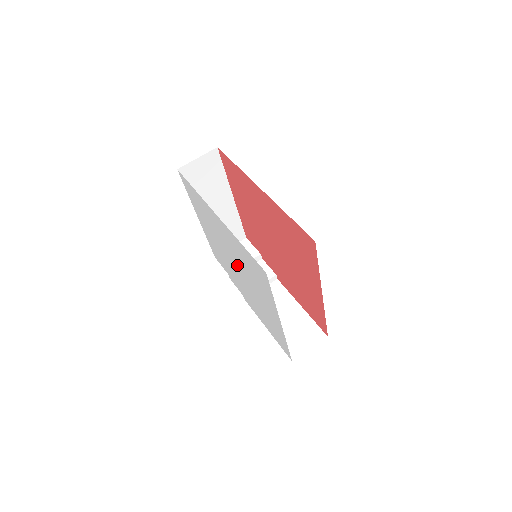
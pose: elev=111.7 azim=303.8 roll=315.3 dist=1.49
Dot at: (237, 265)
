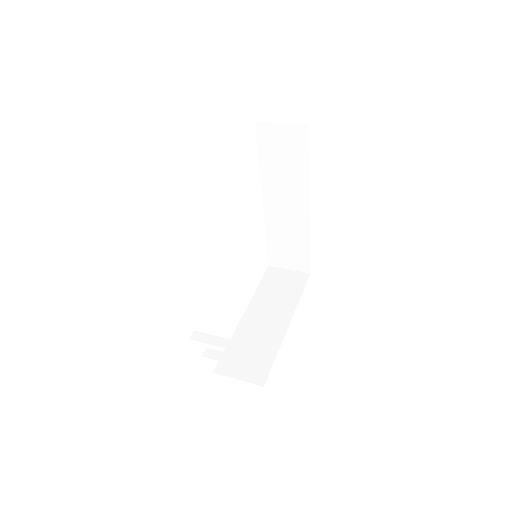
Dot at: occluded
